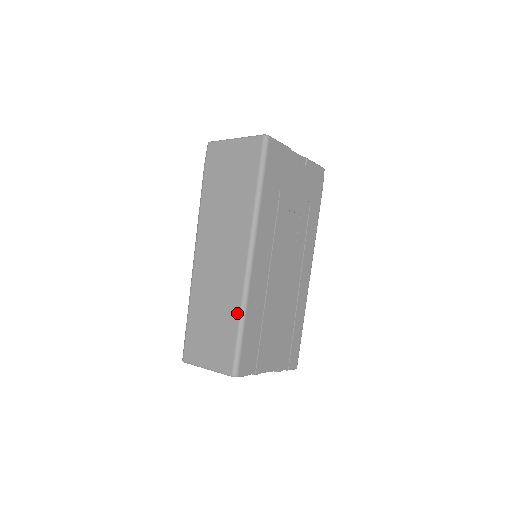
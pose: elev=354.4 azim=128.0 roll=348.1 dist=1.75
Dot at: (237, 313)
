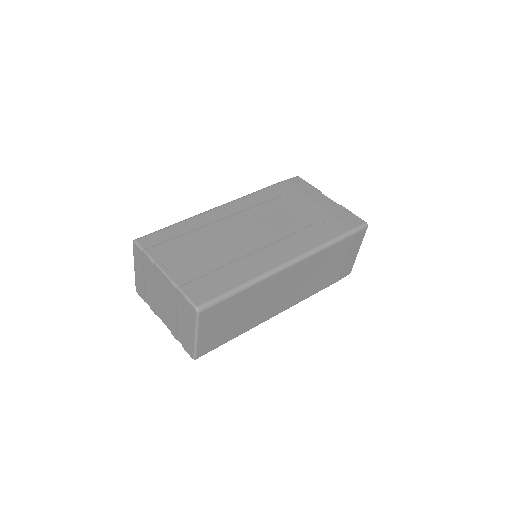
Dot at: occluded
